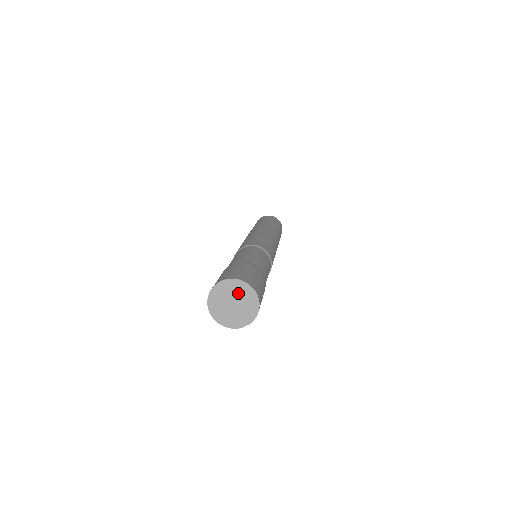
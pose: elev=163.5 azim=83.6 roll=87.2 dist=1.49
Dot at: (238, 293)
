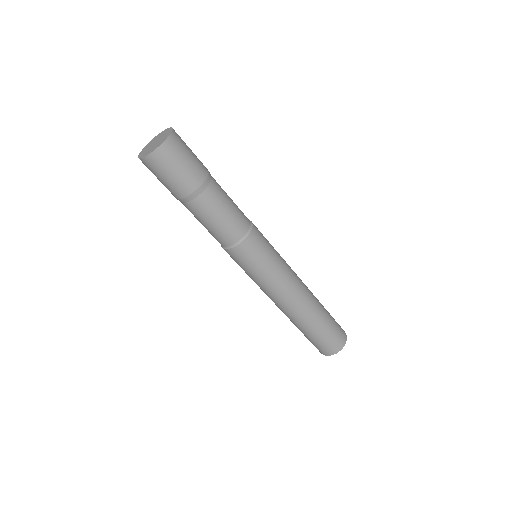
Dot at: (161, 136)
